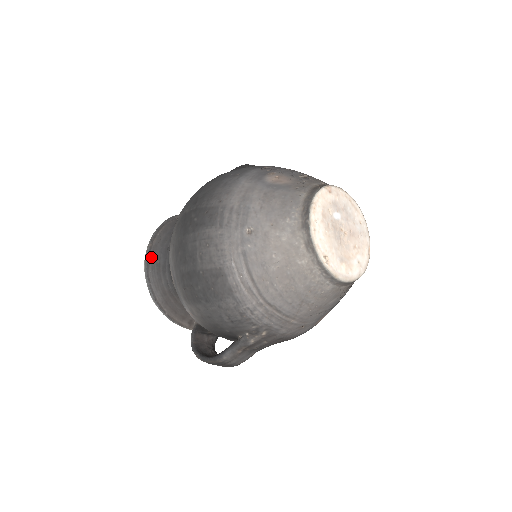
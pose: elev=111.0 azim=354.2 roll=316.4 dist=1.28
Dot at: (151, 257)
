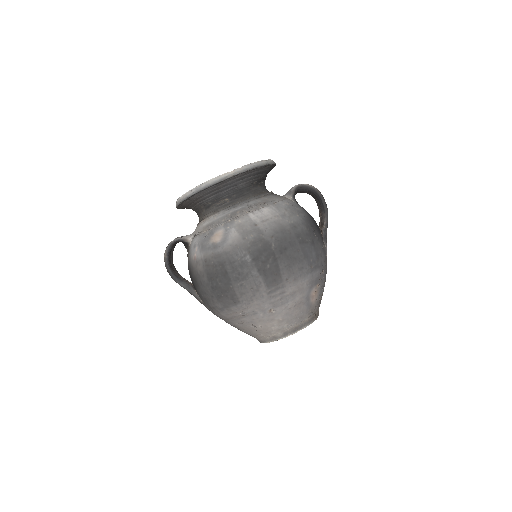
Dot at: (223, 182)
